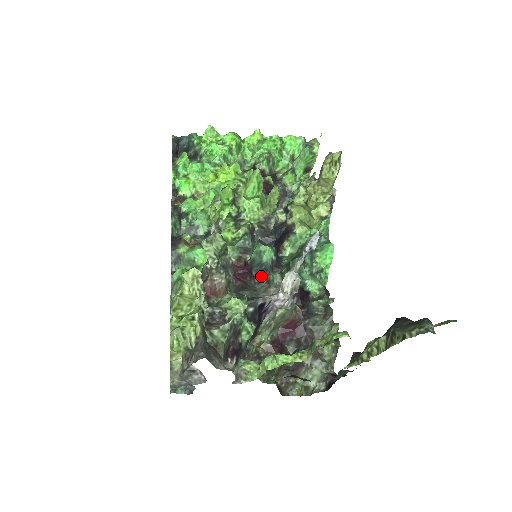
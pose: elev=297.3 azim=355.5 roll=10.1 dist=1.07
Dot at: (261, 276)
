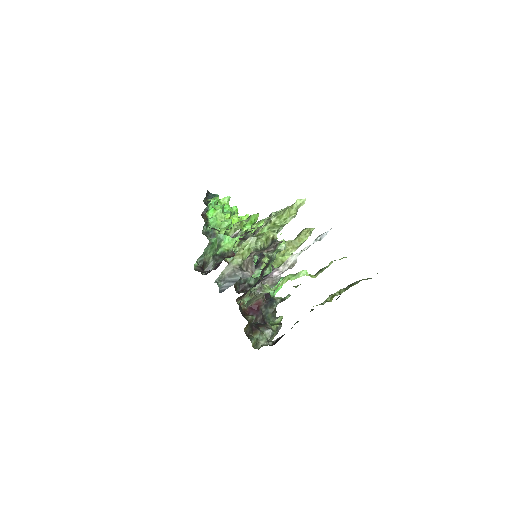
Dot at: occluded
